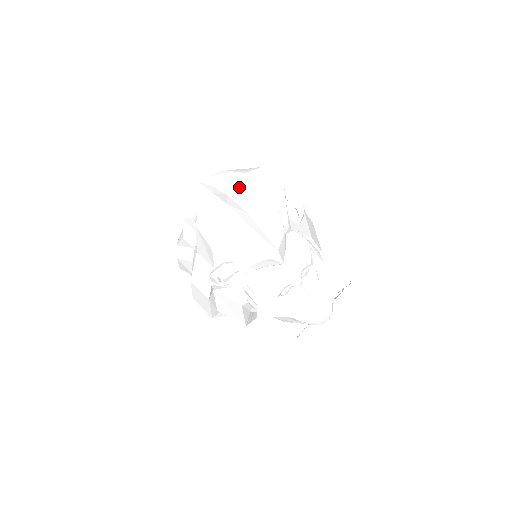
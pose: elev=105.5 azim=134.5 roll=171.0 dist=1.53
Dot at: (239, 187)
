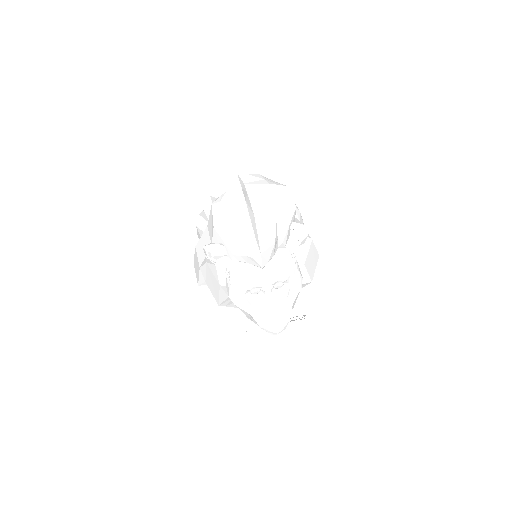
Dot at: (259, 192)
